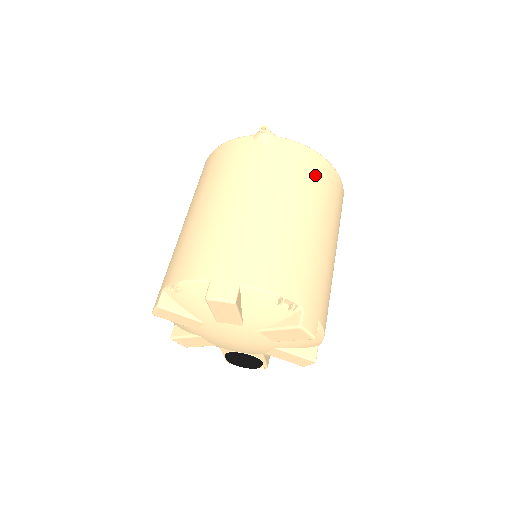
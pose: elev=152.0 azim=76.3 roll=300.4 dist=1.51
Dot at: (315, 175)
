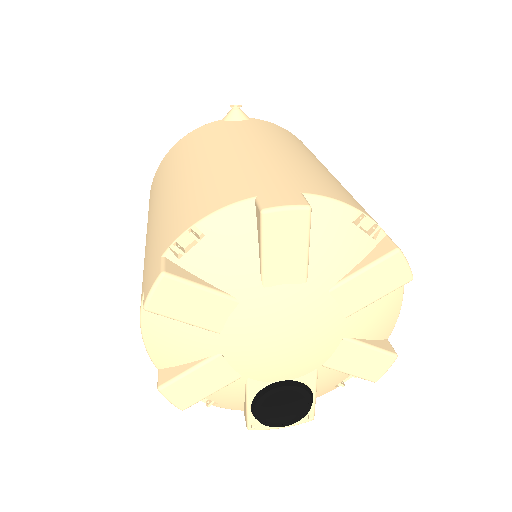
Dot at: occluded
